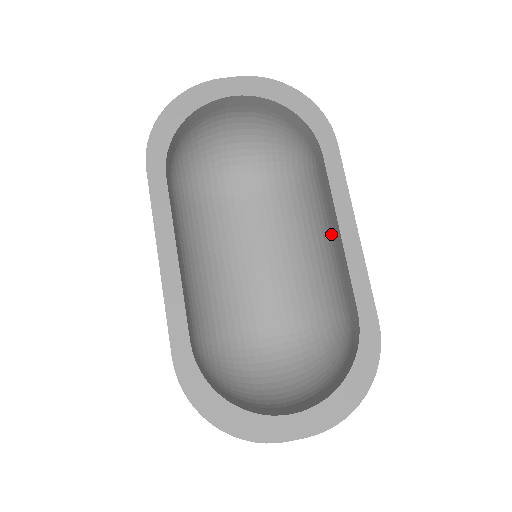
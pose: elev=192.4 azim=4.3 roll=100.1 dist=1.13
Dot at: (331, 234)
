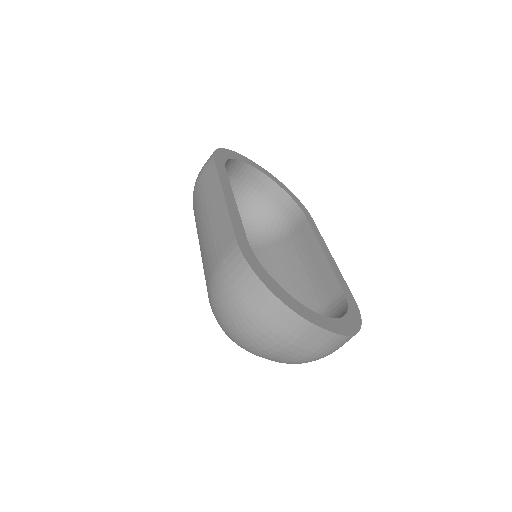
Dot at: (308, 261)
